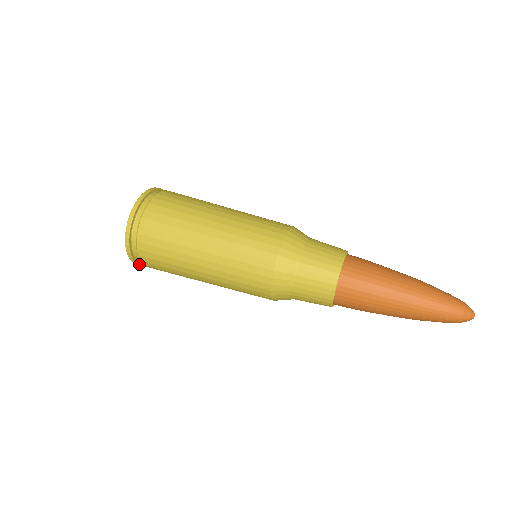
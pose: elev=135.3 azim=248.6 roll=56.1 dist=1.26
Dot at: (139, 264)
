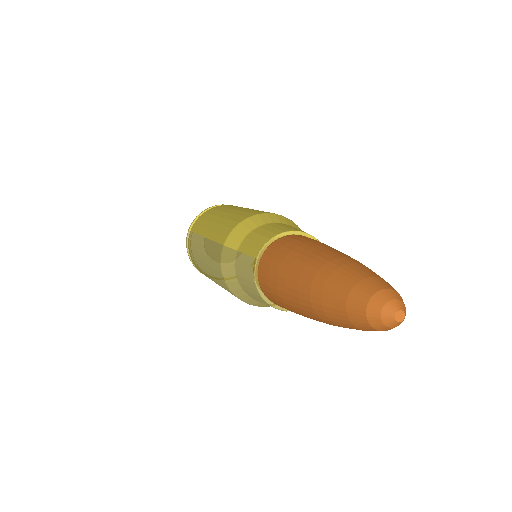
Dot at: (189, 231)
